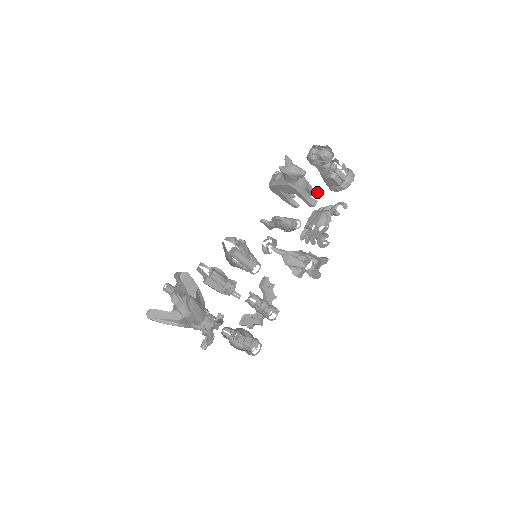
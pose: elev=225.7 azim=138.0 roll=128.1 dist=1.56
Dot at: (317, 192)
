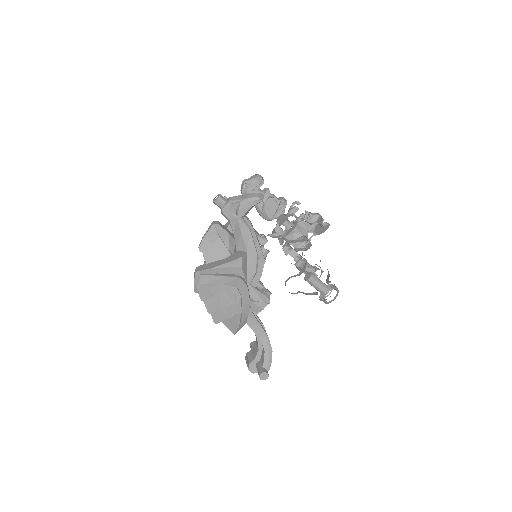
Dot at: (261, 234)
